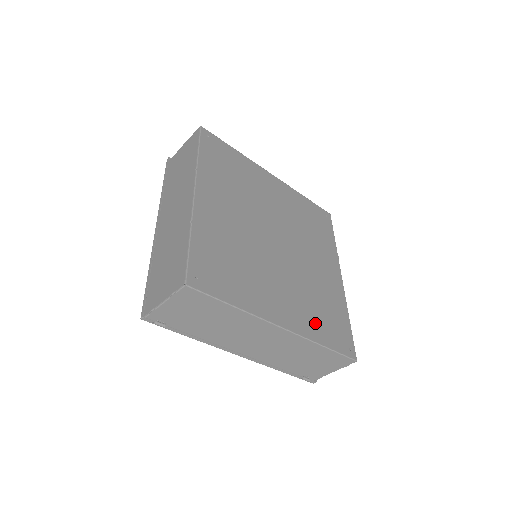
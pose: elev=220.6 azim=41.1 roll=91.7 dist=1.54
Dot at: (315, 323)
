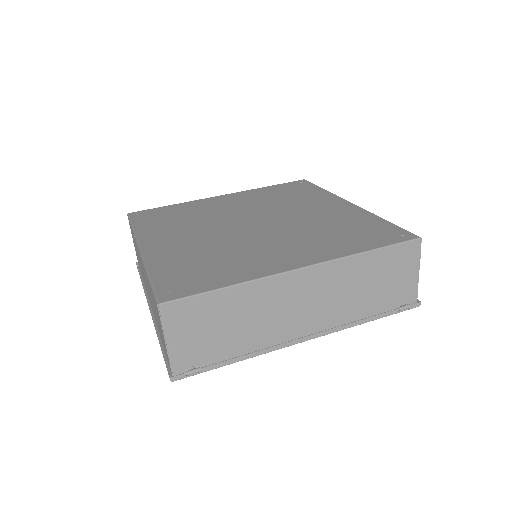
Dot at: (341, 244)
